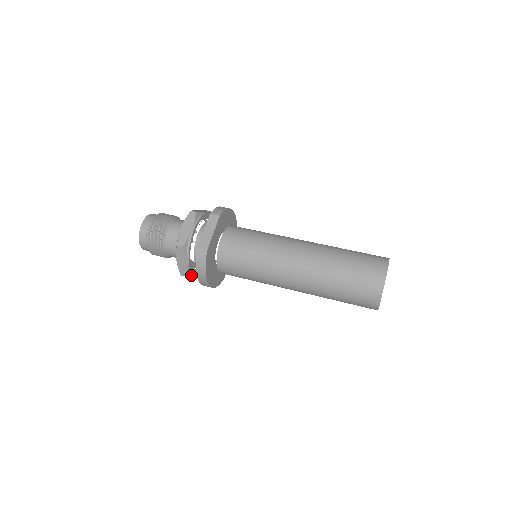
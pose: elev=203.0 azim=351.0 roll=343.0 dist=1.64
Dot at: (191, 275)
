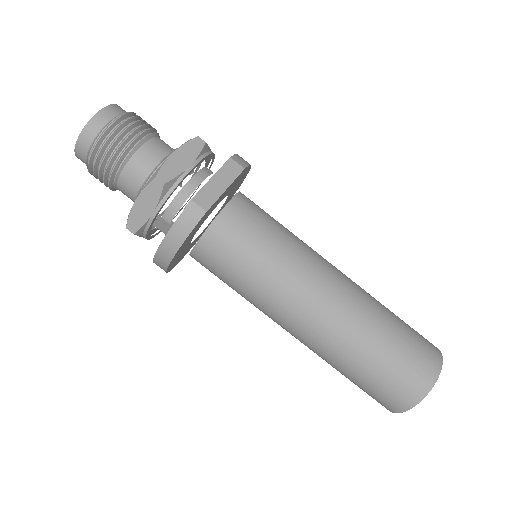
Dot at: (140, 235)
